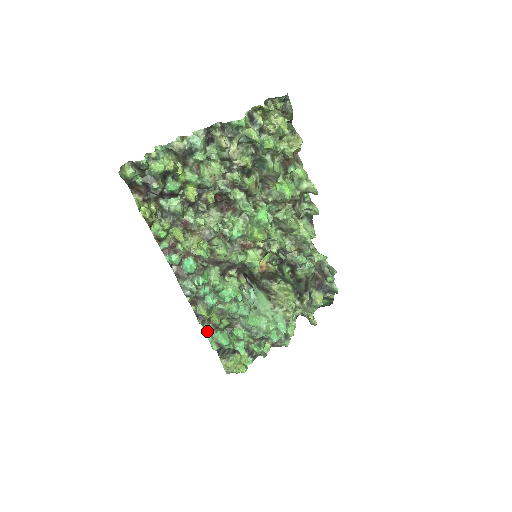
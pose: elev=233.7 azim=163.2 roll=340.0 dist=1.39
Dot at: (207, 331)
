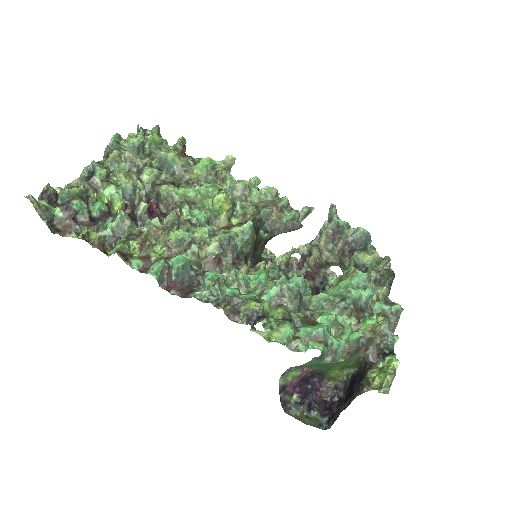
Dot at: (290, 345)
